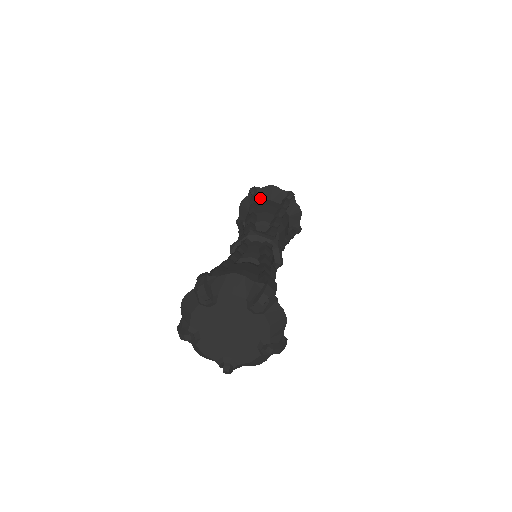
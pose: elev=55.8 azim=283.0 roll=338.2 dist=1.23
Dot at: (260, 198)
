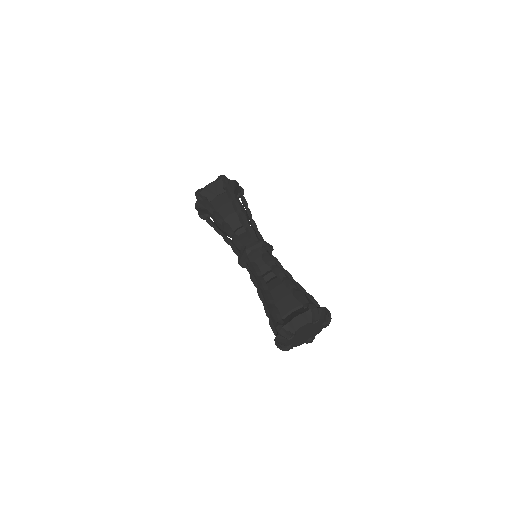
Dot at: (208, 198)
